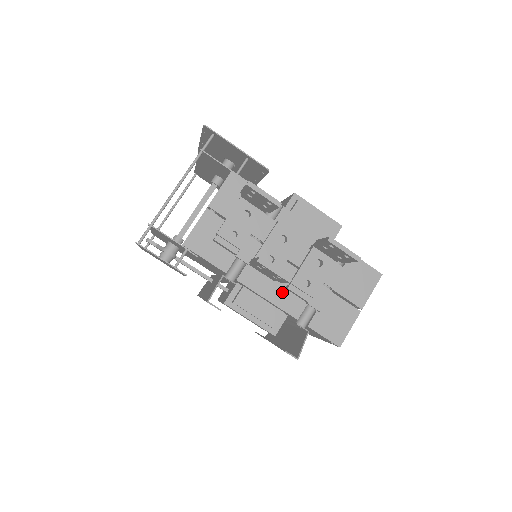
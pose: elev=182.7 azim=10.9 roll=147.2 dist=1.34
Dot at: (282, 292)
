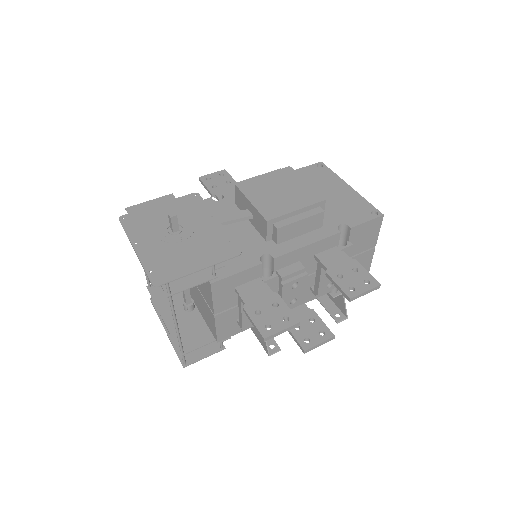
Dot at: (309, 293)
